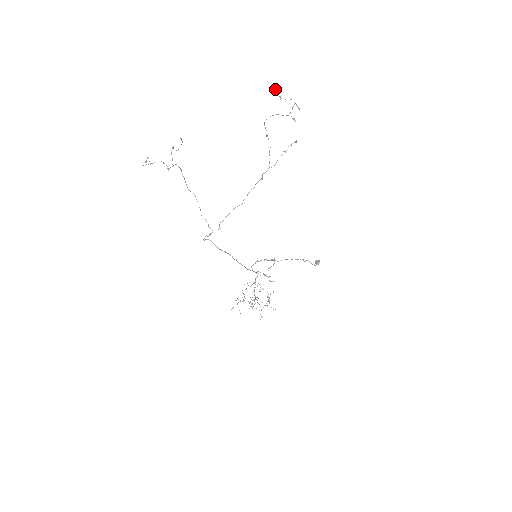
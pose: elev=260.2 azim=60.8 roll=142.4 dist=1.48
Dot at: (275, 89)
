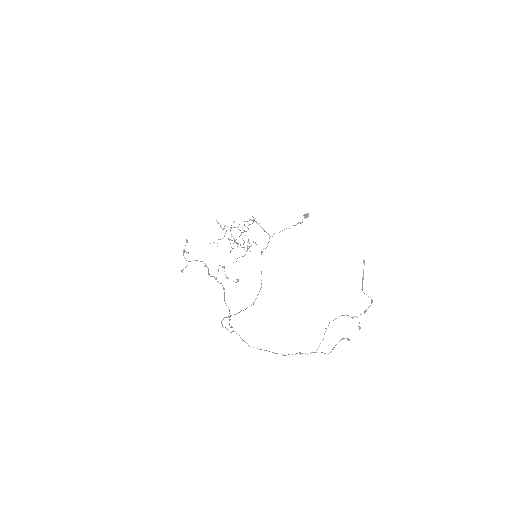
Dot at: (363, 275)
